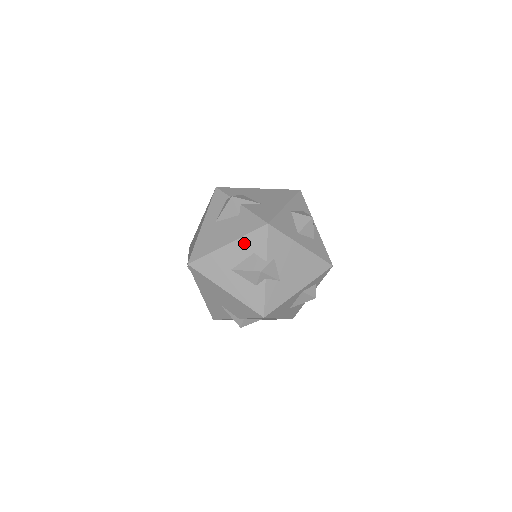
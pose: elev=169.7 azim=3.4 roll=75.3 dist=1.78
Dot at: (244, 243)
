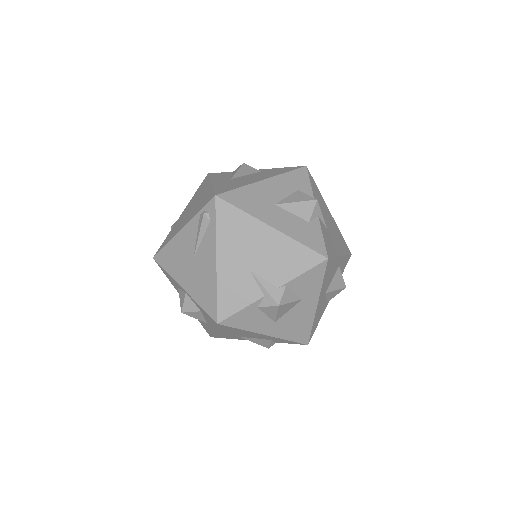
Dot at: (285, 180)
